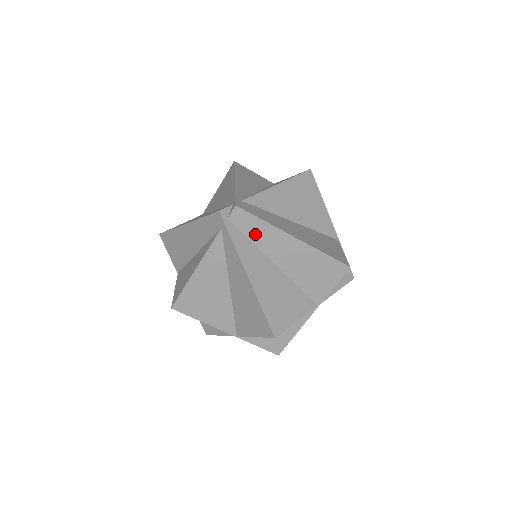
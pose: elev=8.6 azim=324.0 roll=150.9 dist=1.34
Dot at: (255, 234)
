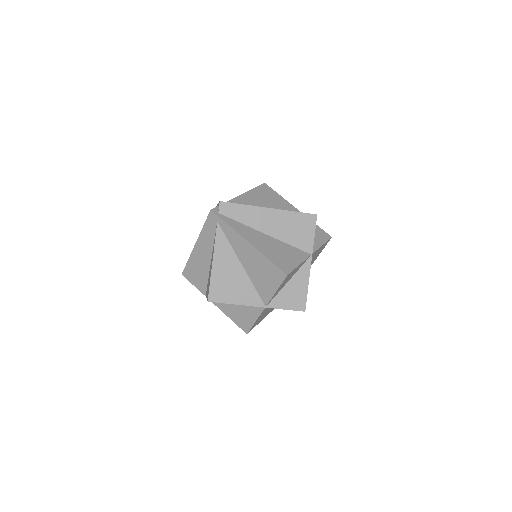
Dot at: (241, 217)
